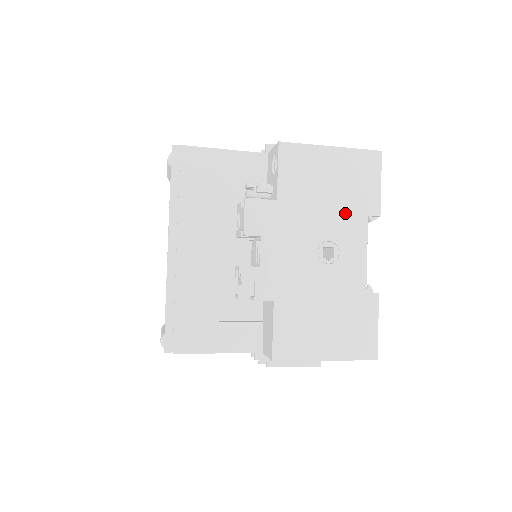
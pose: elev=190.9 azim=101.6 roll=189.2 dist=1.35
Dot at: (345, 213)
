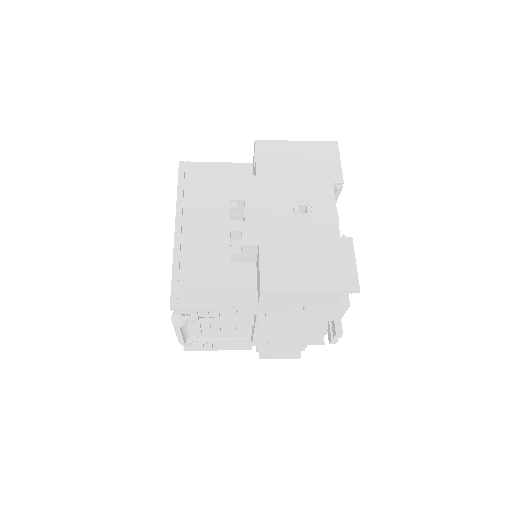
Dot at: (313, 182)
